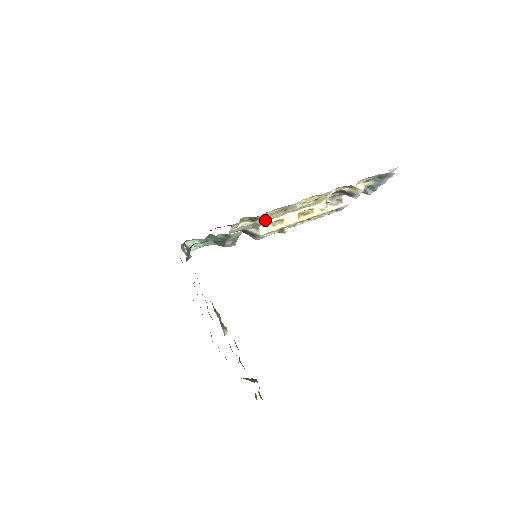
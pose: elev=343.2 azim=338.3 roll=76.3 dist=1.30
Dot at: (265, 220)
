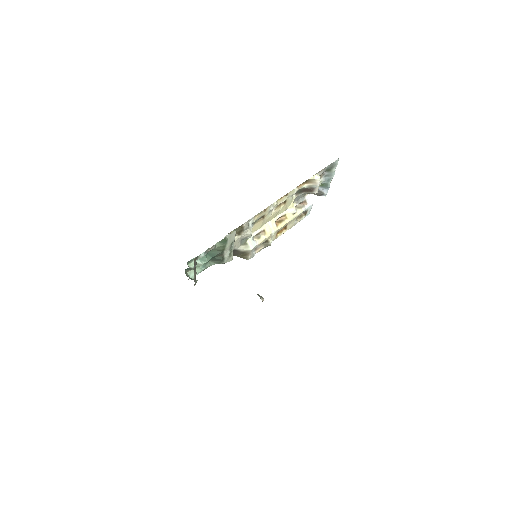
Dot at: (250, 231)
